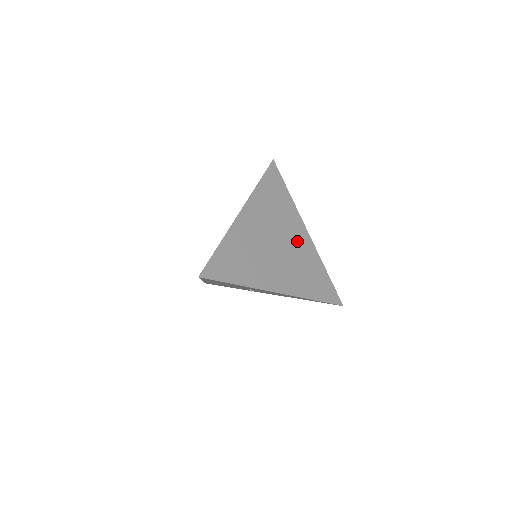
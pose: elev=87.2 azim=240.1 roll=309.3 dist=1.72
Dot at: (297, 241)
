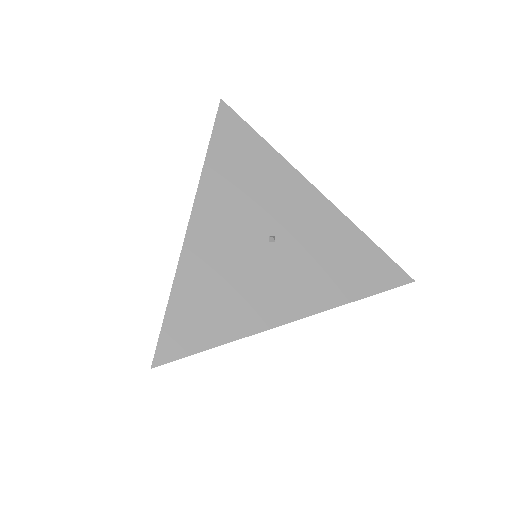
Dot at: occluded
